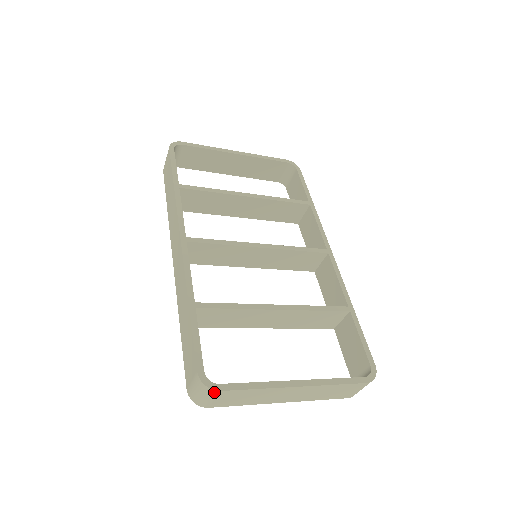
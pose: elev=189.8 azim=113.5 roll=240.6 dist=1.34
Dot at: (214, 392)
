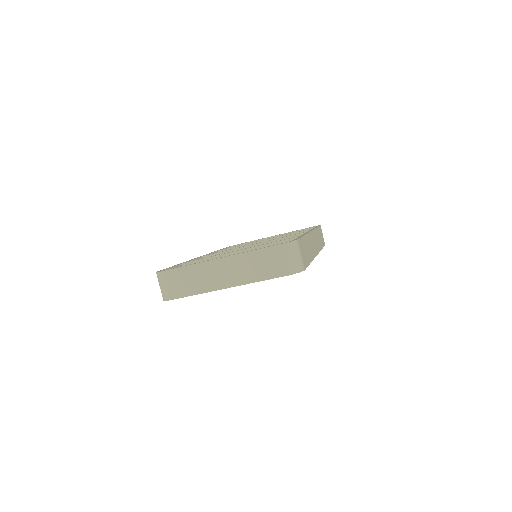
Dot at: (162, 274)
